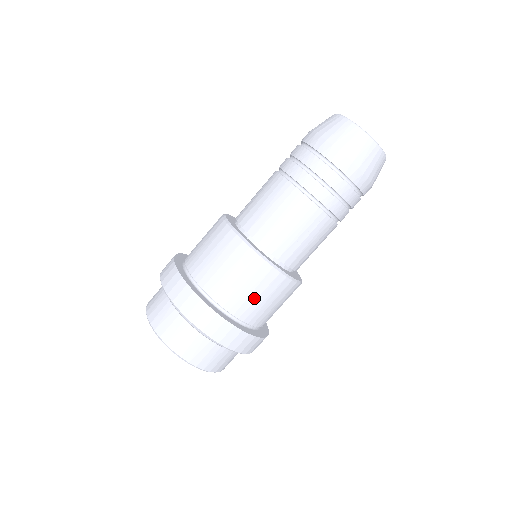
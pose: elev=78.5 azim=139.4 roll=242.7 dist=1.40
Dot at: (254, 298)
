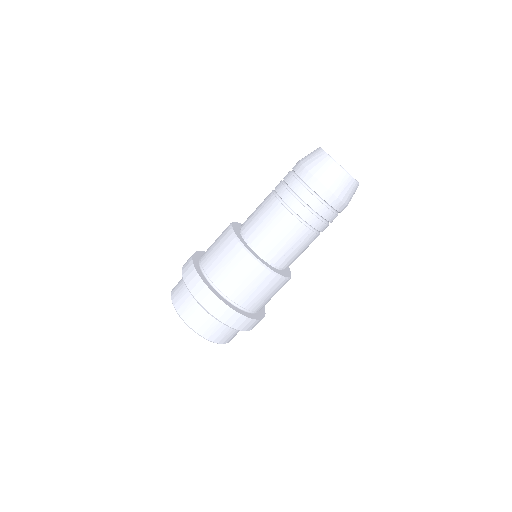
Dot at: (256, 294)
